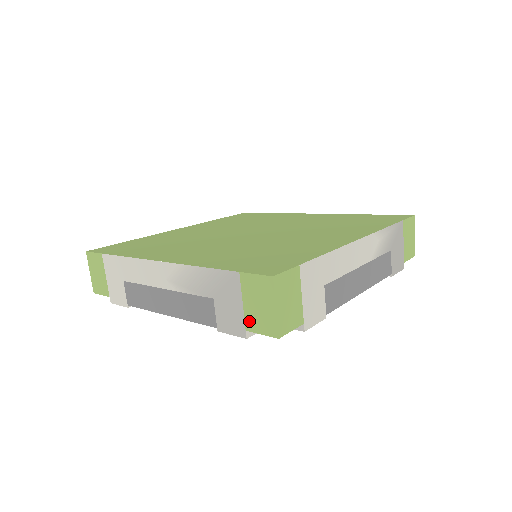
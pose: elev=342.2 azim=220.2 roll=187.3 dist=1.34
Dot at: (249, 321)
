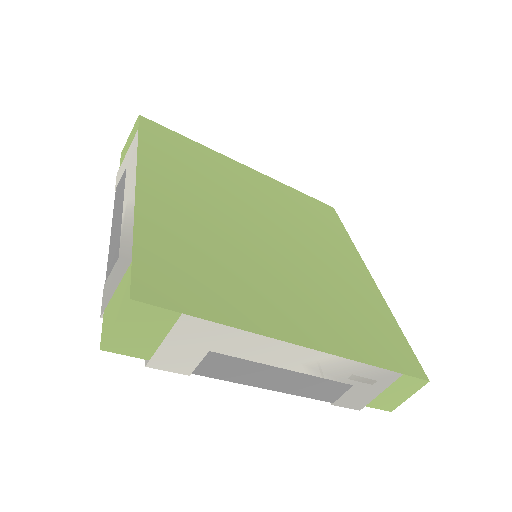
Dot at: (376, 402)
